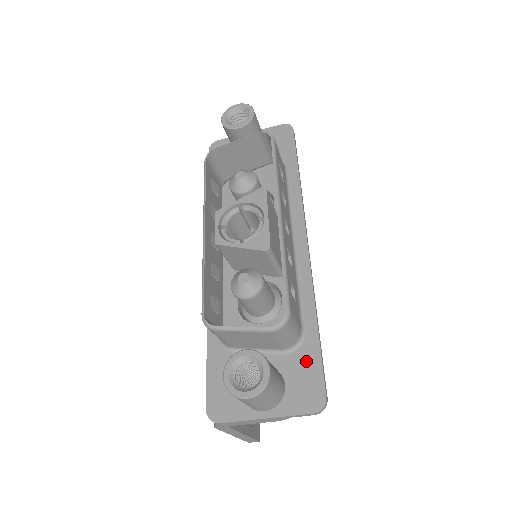
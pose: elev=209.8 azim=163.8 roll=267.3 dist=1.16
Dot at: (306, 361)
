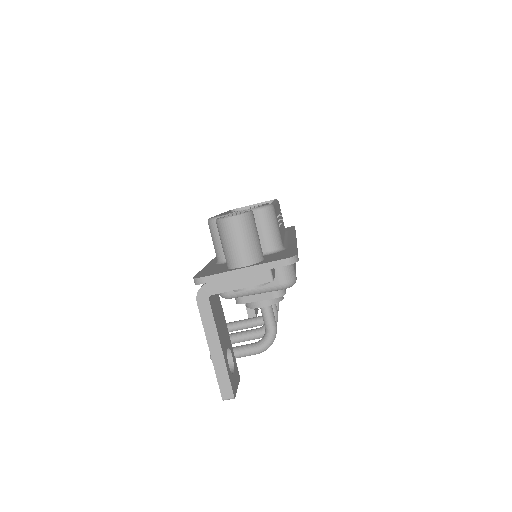
Dot at: (284, 252)
